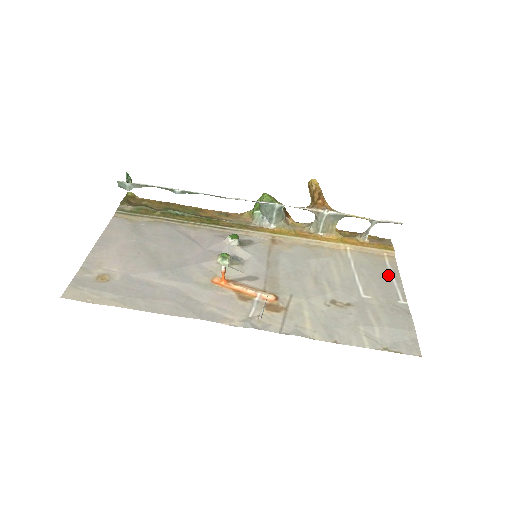
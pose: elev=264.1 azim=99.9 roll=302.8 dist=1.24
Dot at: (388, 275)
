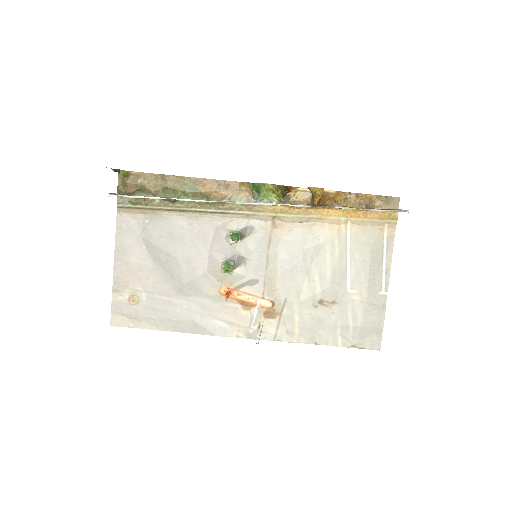
Dot at: (380, 258)
